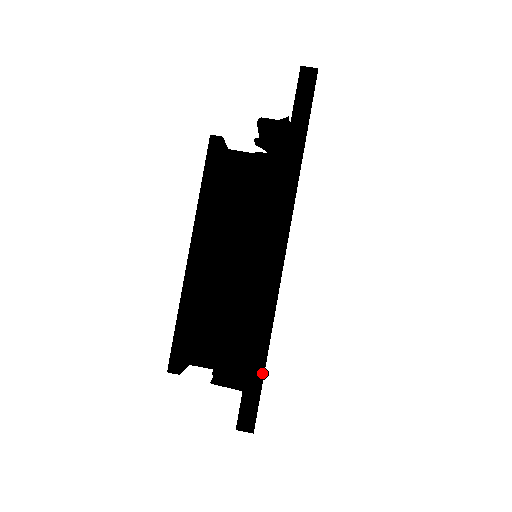
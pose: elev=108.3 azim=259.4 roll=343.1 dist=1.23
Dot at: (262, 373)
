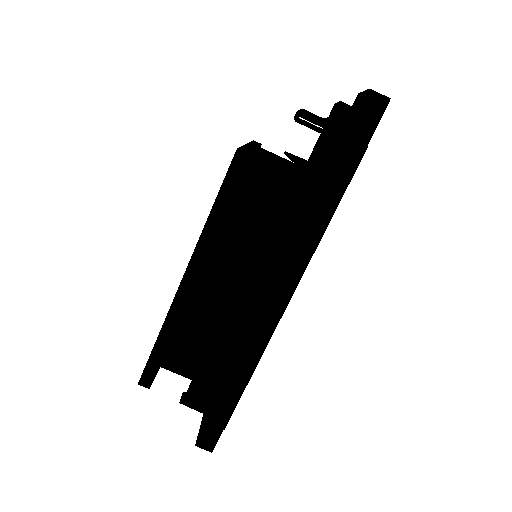
Dot at: (233, 409)
